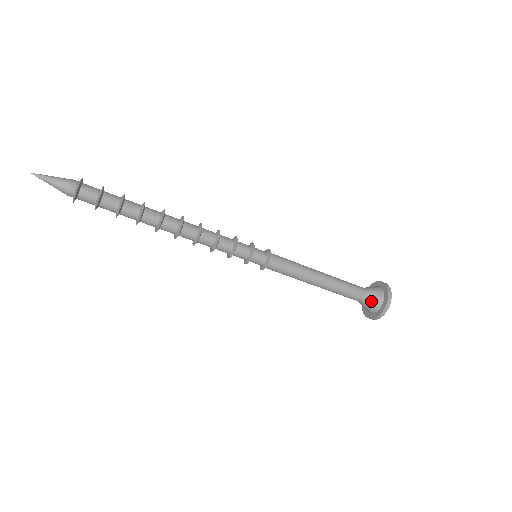
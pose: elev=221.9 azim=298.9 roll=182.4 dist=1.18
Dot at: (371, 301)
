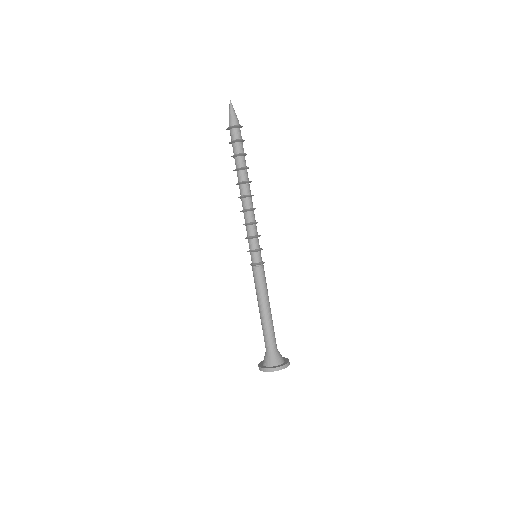
Dot at: (271, 357)
